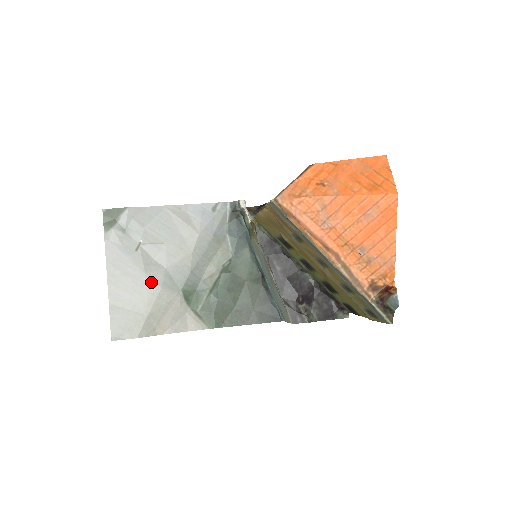
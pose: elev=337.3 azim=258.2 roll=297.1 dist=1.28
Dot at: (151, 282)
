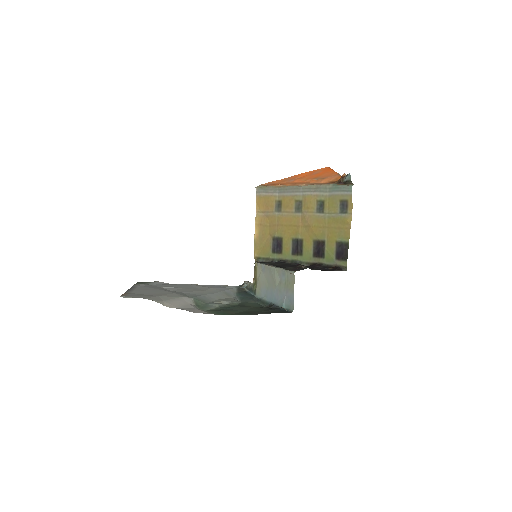
Dot at: (166, 292)
